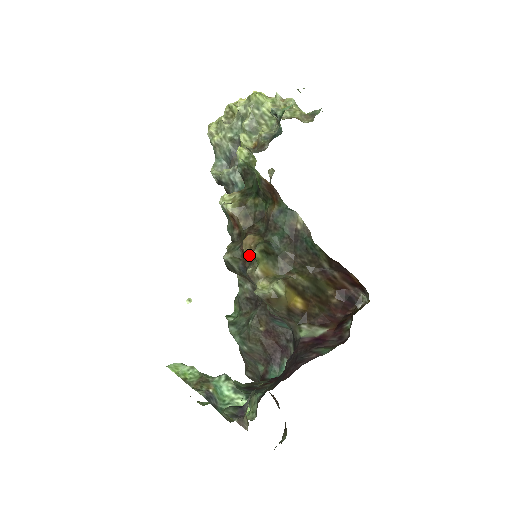
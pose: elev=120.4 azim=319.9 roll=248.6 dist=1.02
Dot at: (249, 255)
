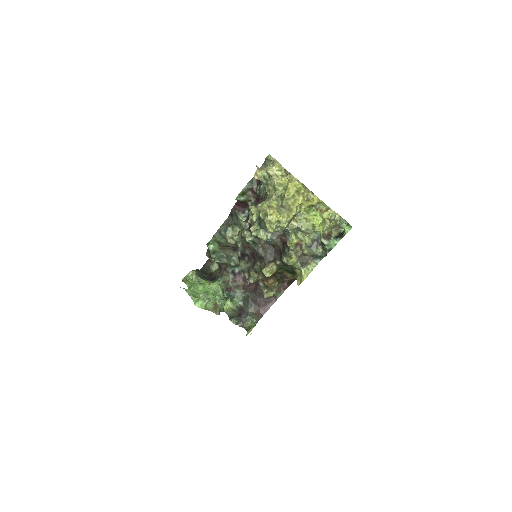
Dot at: (267, 286)
